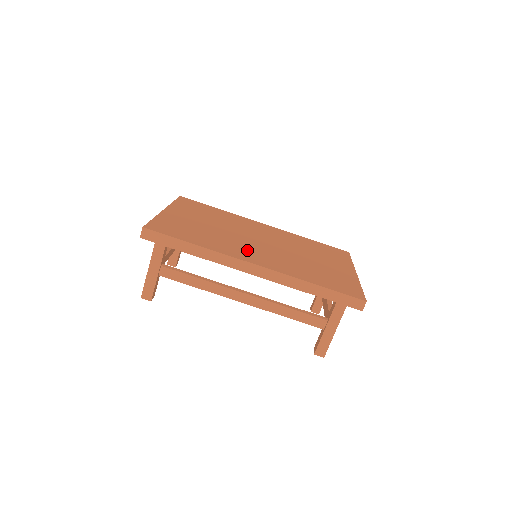
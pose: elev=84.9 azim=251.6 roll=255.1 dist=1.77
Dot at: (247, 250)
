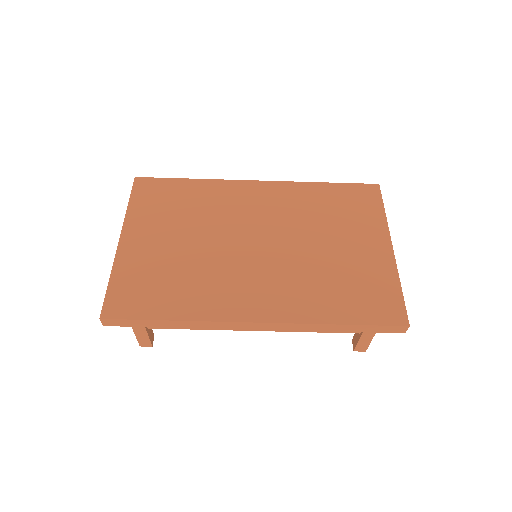
Dot at: (240, 286)
